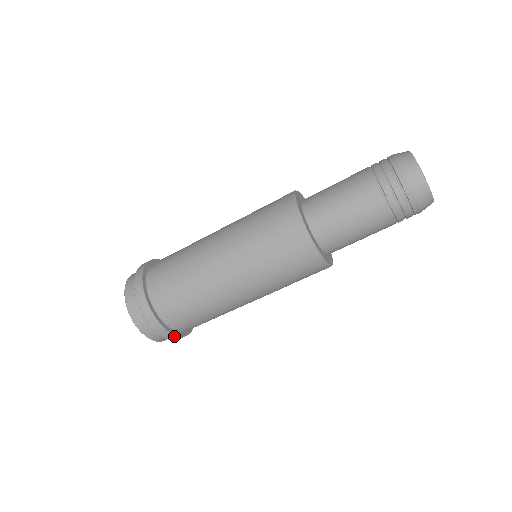
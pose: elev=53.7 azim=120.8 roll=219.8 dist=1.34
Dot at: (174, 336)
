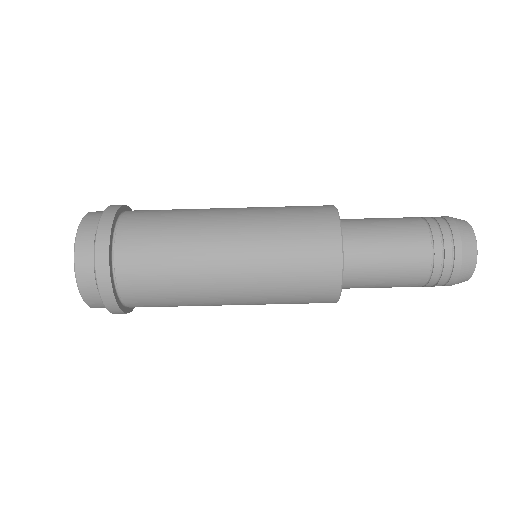
Dot at: (131, 308)
